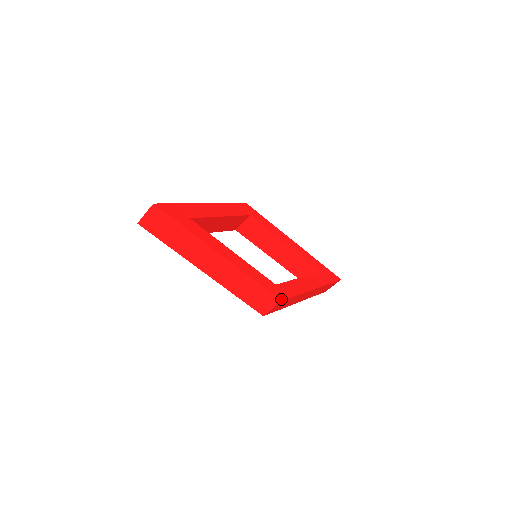
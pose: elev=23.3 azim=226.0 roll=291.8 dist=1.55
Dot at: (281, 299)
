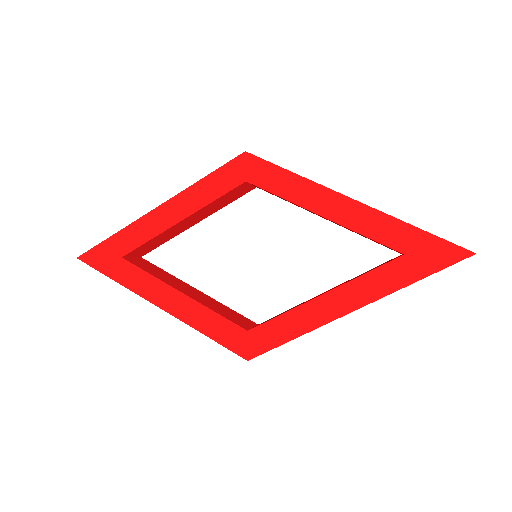
Dot at: (248, 357)
